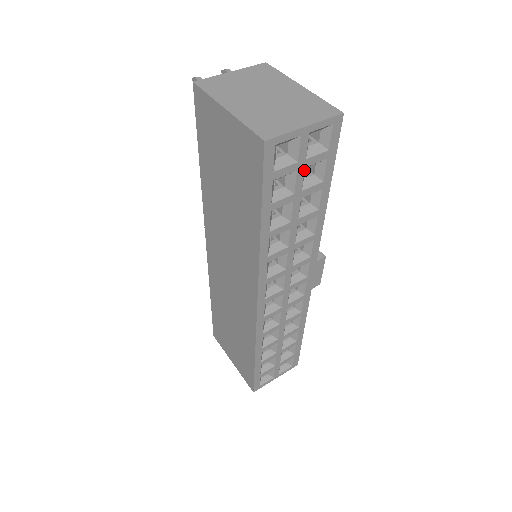
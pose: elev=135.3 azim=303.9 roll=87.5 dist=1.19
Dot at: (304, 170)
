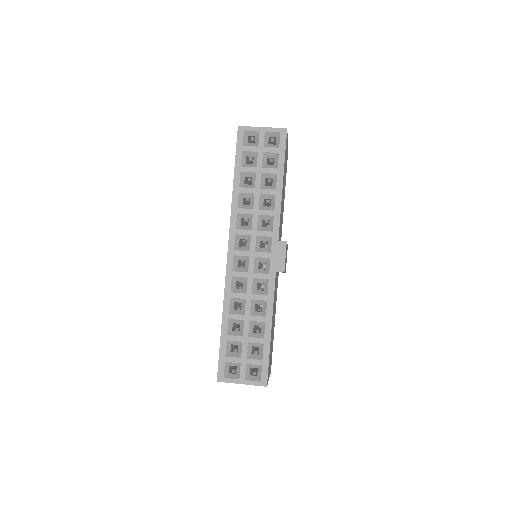
Dot at: (263, 154)
